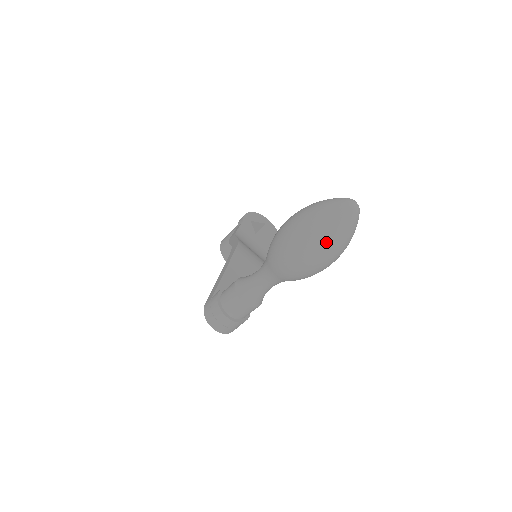
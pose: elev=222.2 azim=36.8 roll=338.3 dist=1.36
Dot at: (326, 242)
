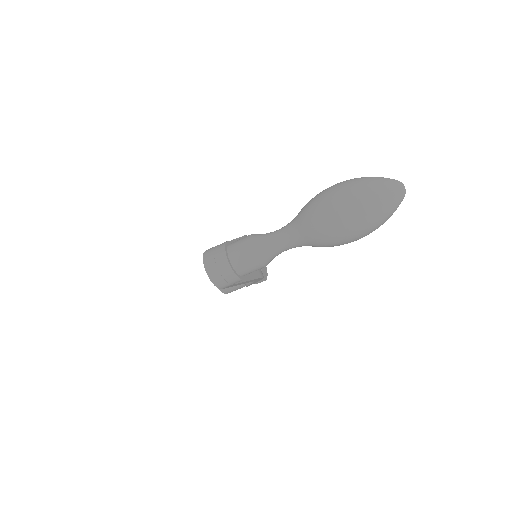
Dot at: (370, 204)
